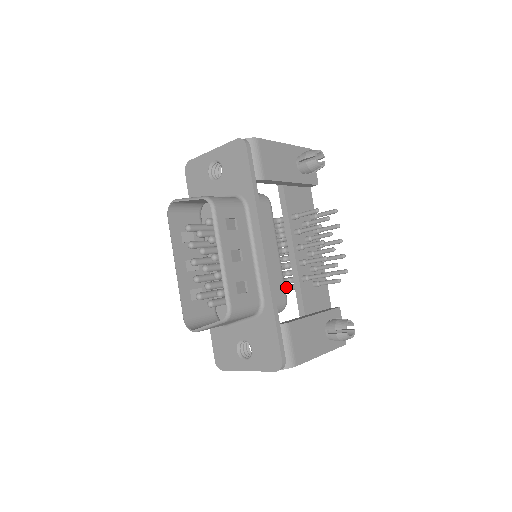
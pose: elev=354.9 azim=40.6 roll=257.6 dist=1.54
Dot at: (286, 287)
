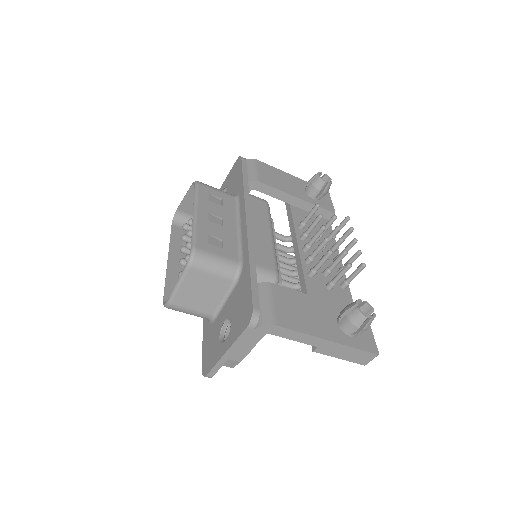
Dot at: occluded
